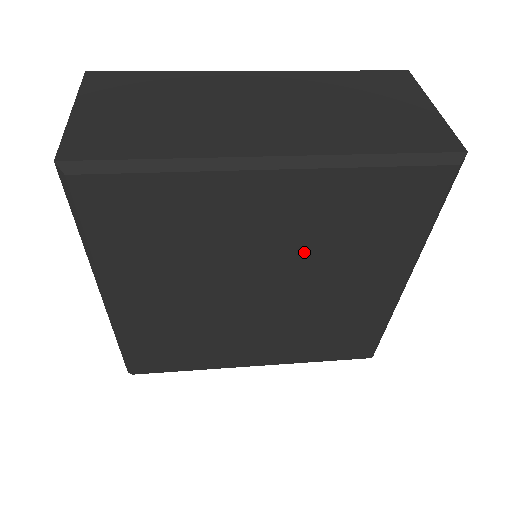
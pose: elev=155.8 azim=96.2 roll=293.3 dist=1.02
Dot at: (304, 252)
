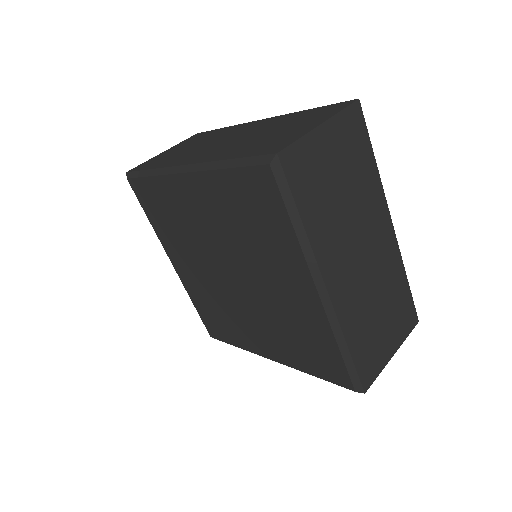
Dot at: (233, 242)
